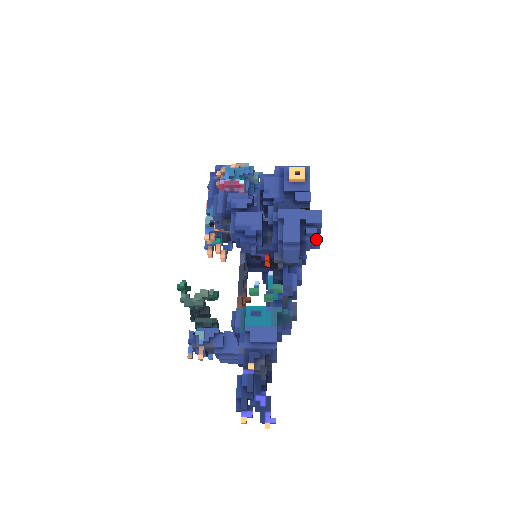
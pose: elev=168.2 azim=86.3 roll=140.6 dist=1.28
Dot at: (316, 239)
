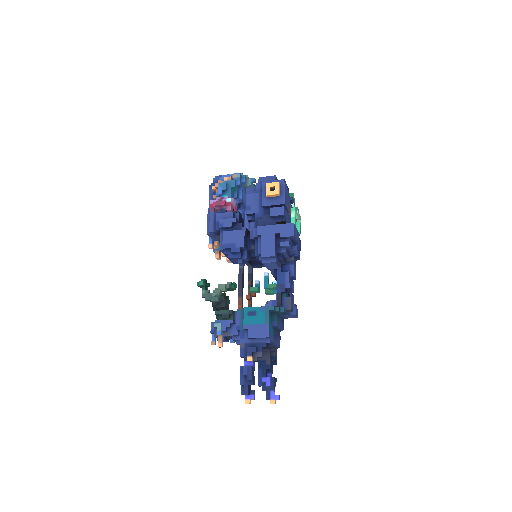
Dot at: (292, 248)
